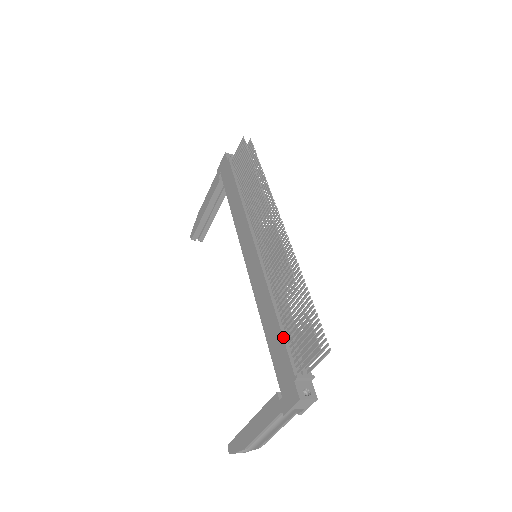
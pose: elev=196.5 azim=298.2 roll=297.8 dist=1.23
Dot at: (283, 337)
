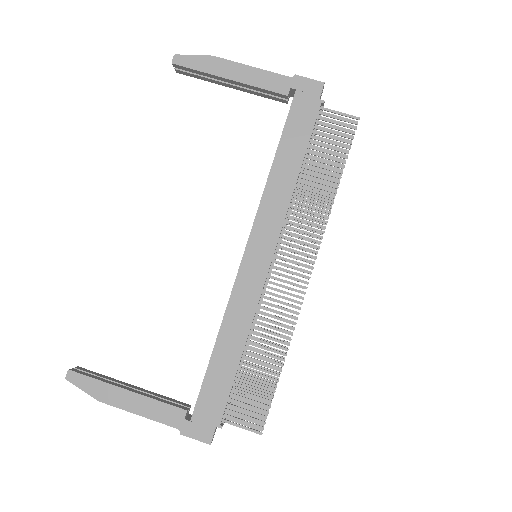
Dot at: (234, 383)
